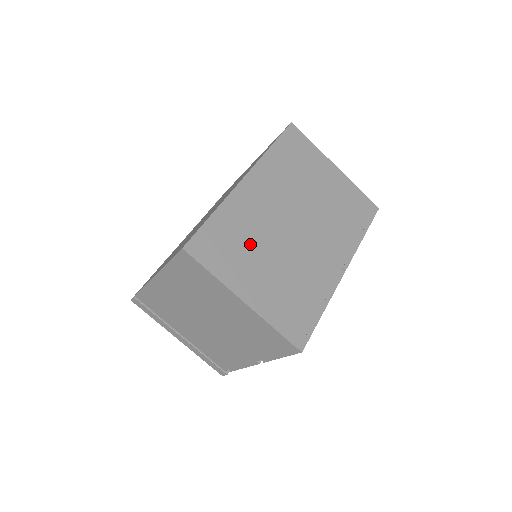
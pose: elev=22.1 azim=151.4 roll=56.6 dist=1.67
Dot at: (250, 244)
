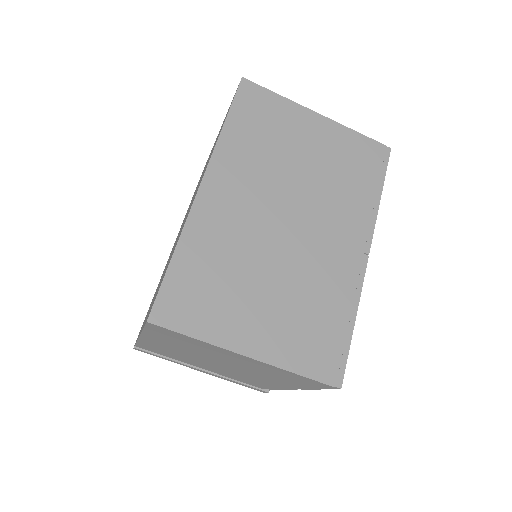
Dot at: (234, 275)
